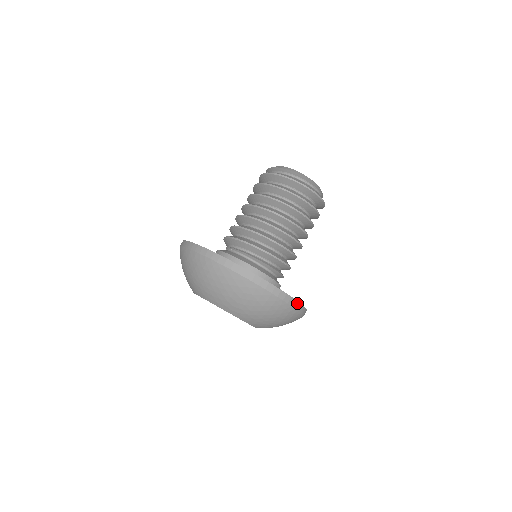
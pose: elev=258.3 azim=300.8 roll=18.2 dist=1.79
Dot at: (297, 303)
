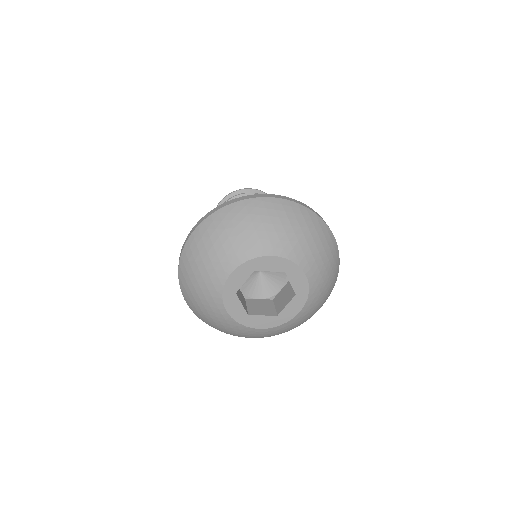
Dot at: (289, 199)
